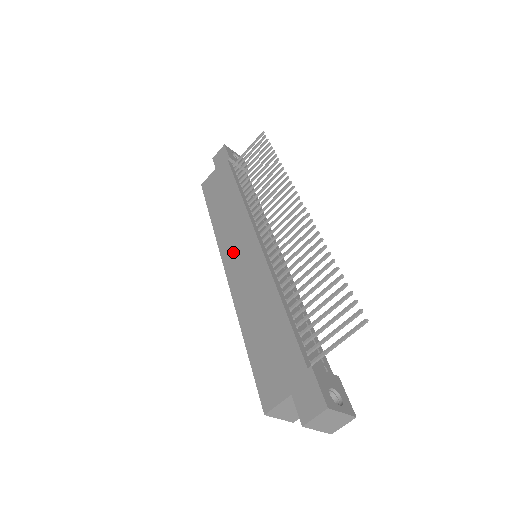
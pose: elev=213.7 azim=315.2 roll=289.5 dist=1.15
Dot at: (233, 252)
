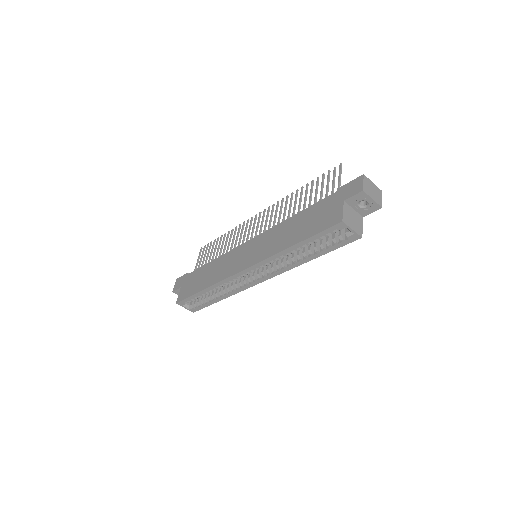
Dot at: (240, 262)
